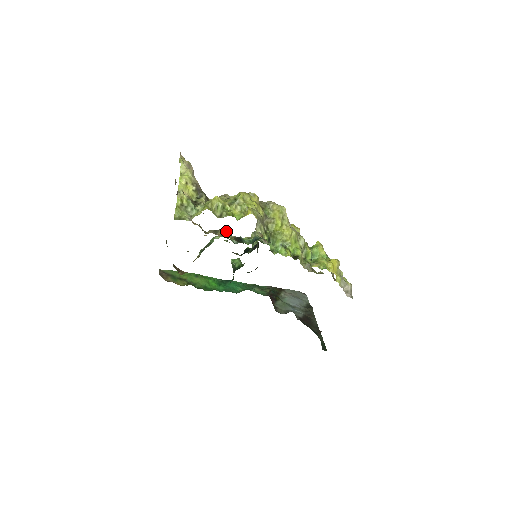
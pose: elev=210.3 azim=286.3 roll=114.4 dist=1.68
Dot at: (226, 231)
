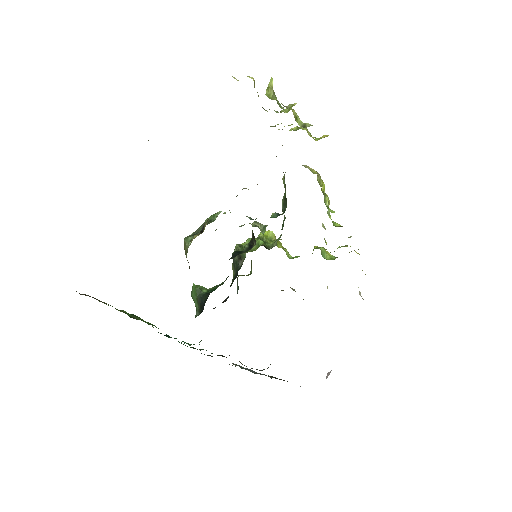
Dot at: occluded
